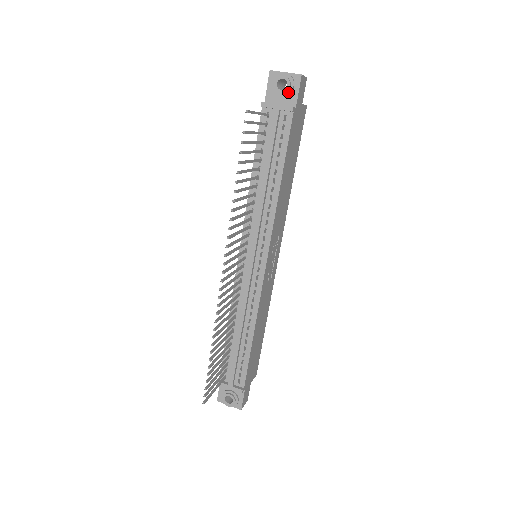
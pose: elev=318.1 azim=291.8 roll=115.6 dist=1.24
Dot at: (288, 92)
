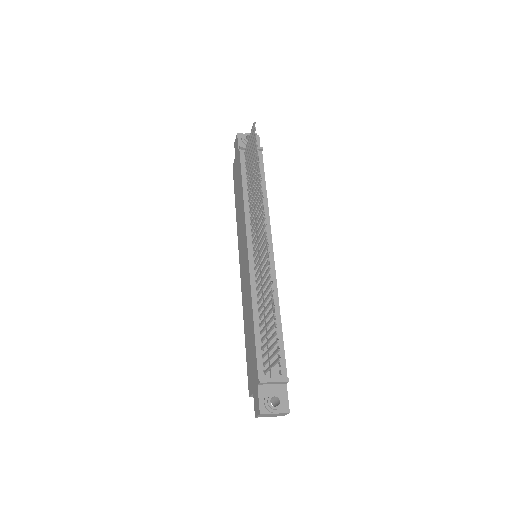
Dot at: occluded
